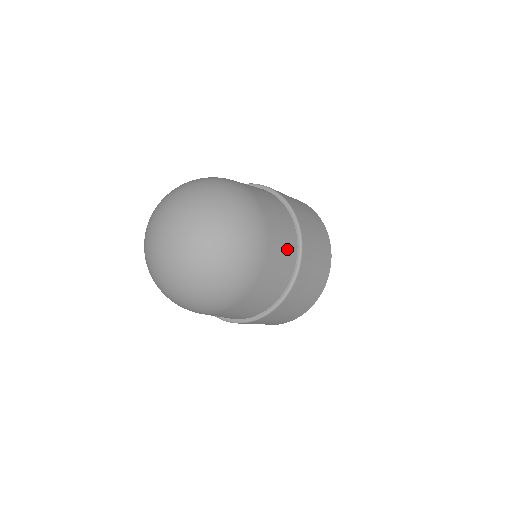
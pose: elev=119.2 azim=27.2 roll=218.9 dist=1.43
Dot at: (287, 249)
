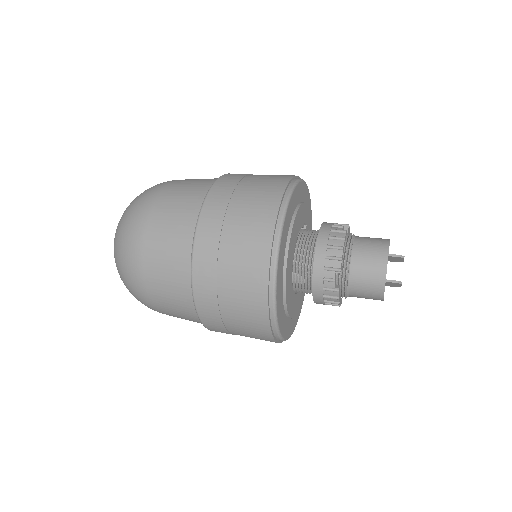
Dot at: (185, 207)
